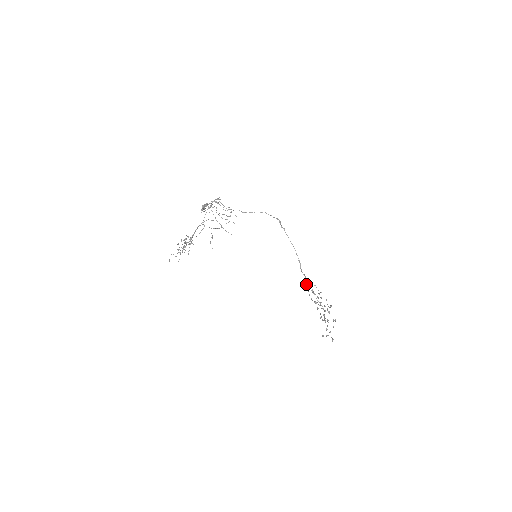
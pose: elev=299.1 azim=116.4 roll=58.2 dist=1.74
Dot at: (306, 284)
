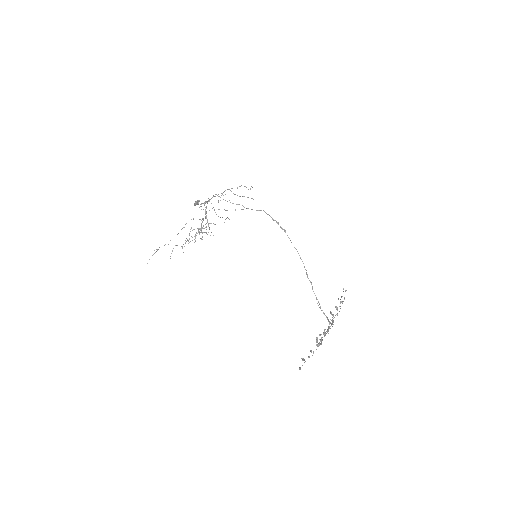
Dot at: occluded
